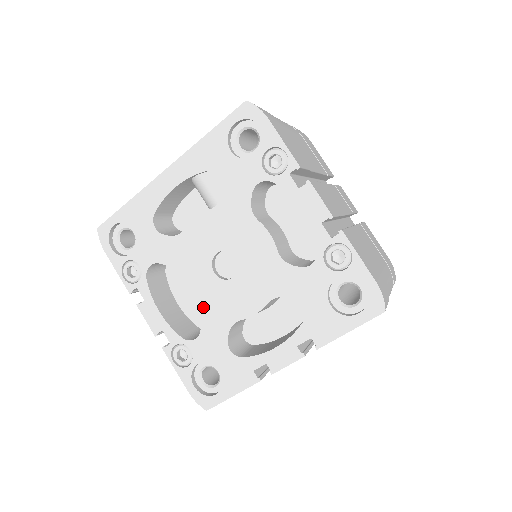
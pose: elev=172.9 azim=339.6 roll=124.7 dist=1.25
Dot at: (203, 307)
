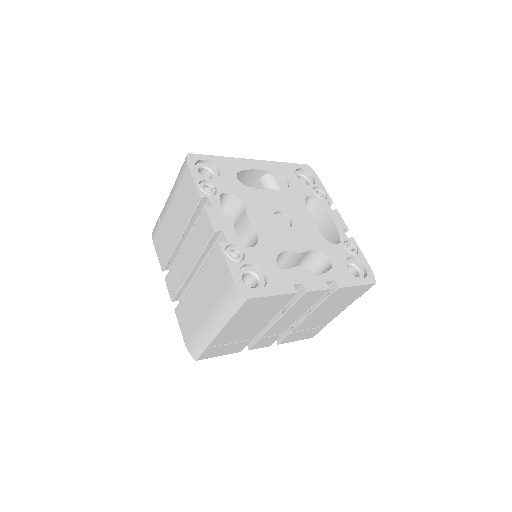
Dot at: (262, 232)
